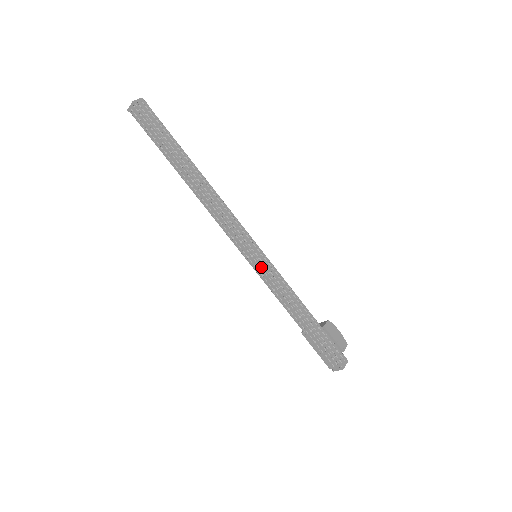
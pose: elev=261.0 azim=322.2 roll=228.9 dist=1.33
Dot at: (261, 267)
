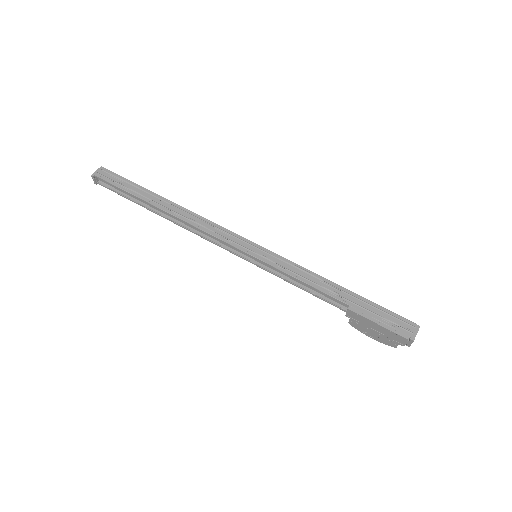
Dot at: (269, 253)
